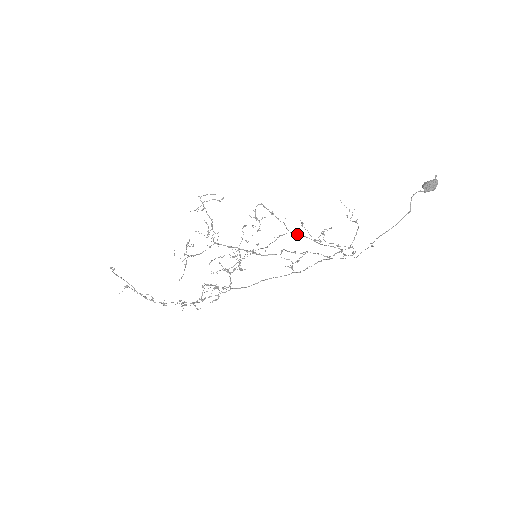
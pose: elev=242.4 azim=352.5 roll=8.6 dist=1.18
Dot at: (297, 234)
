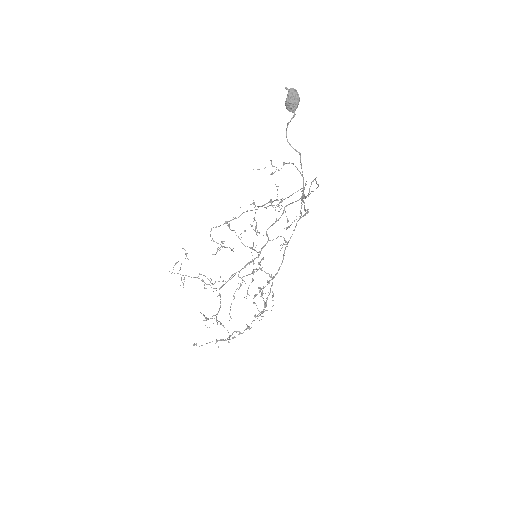
Dot at: (262, 206)
